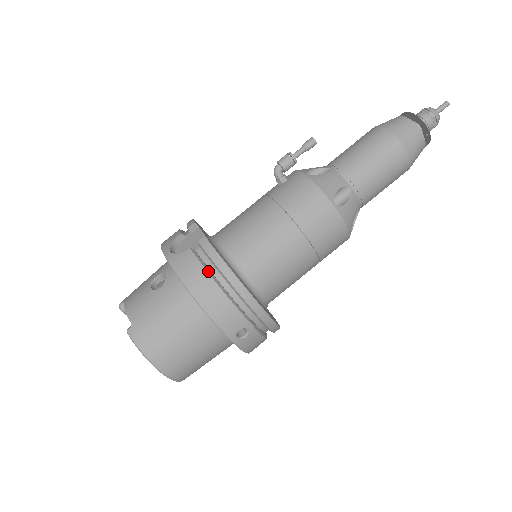
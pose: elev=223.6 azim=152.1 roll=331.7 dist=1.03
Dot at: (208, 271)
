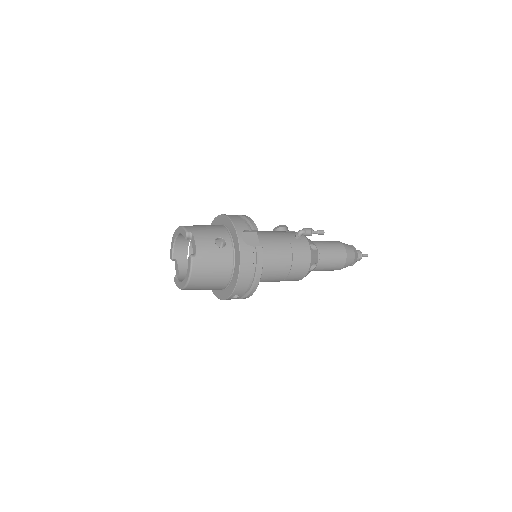
Dot at: (253, 265)
